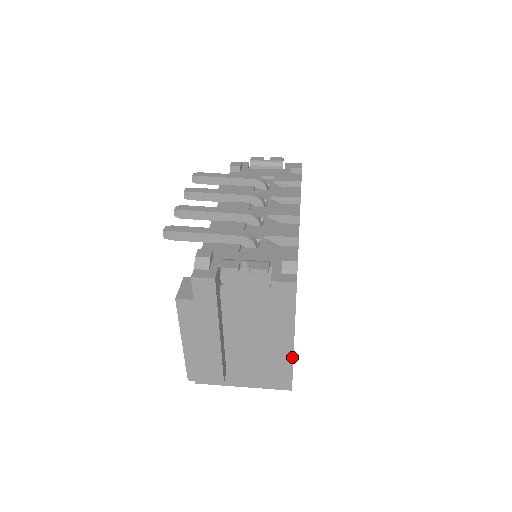
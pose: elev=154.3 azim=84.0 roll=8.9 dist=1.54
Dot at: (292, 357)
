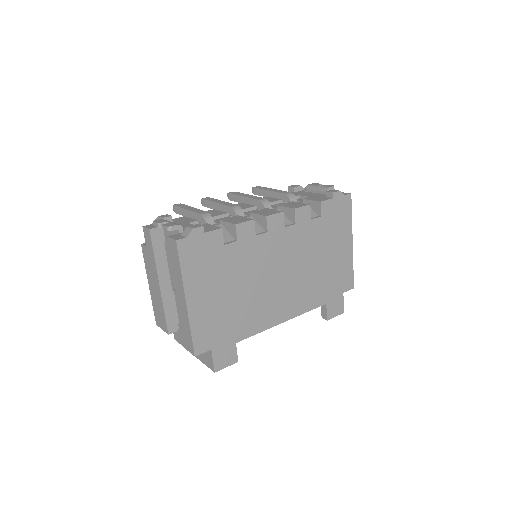
Dot at: (189, 320)
